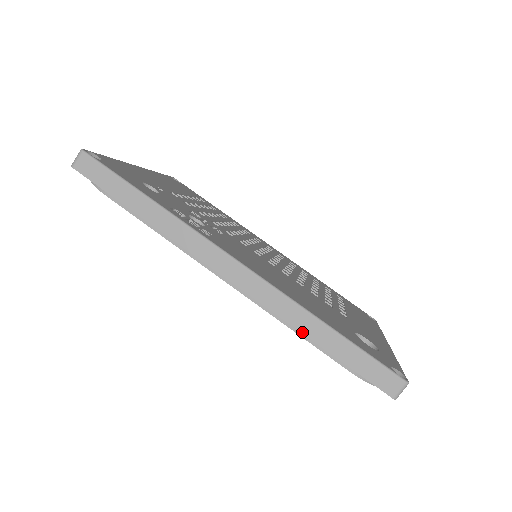
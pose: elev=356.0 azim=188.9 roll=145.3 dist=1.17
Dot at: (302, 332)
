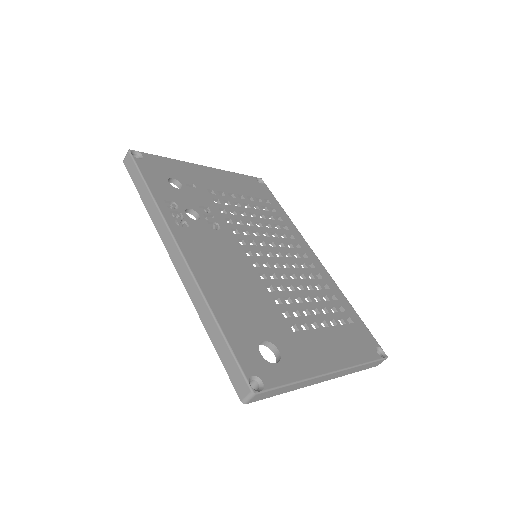
Dot at: (201, 319)
